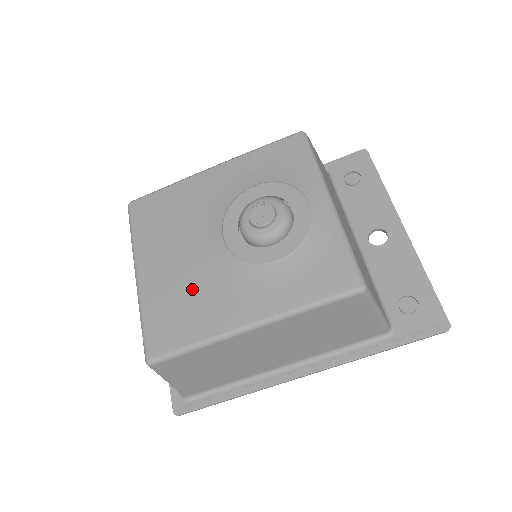
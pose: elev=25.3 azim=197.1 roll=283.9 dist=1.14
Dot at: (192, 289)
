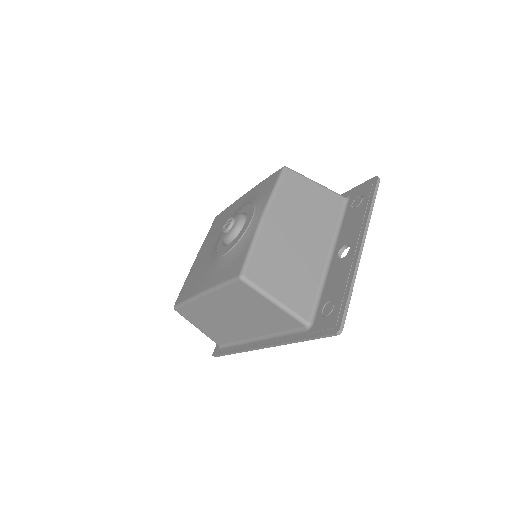
Dot at: (200, 269)
